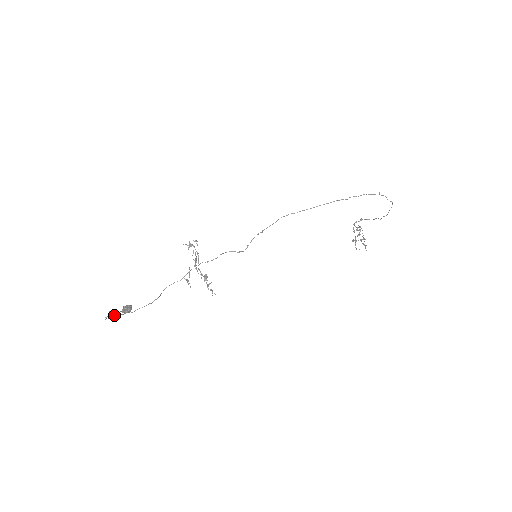
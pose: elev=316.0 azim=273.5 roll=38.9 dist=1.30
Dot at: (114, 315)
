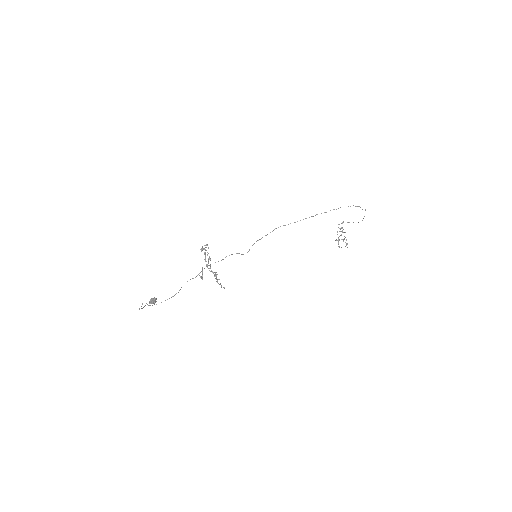
Dot at: (144, 306)
